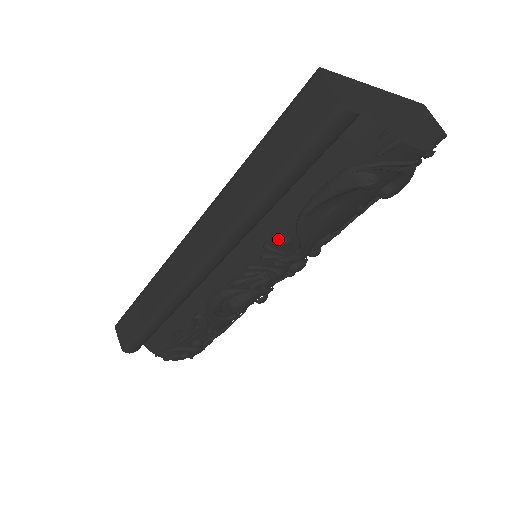
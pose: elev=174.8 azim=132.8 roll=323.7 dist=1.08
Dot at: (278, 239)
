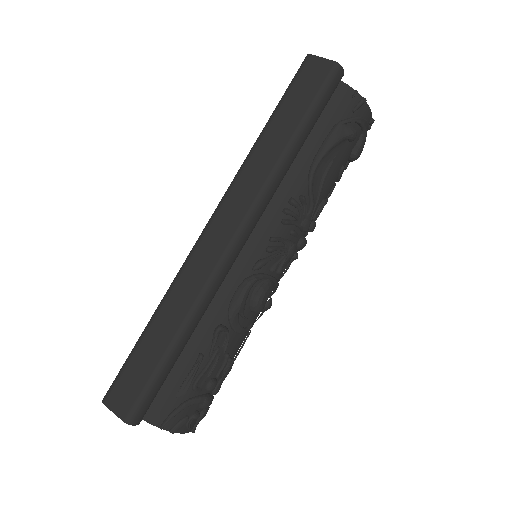
Dot at: (295, 200)
